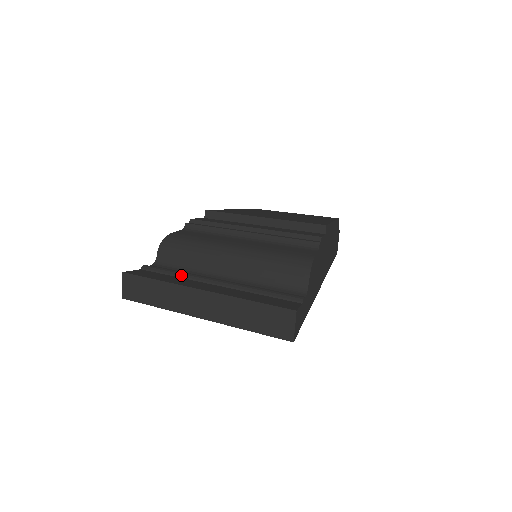
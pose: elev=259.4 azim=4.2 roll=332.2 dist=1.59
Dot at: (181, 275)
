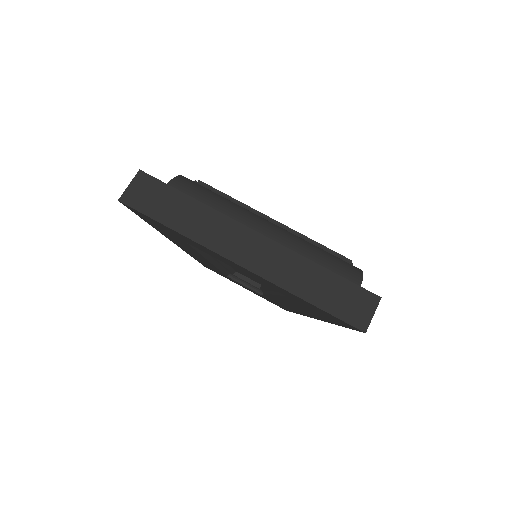
Dot at: occluded
